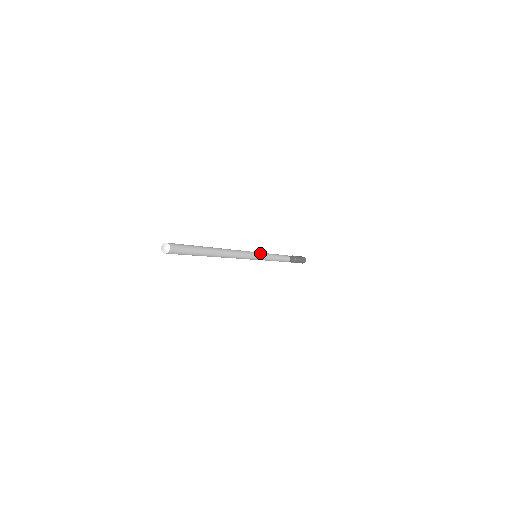
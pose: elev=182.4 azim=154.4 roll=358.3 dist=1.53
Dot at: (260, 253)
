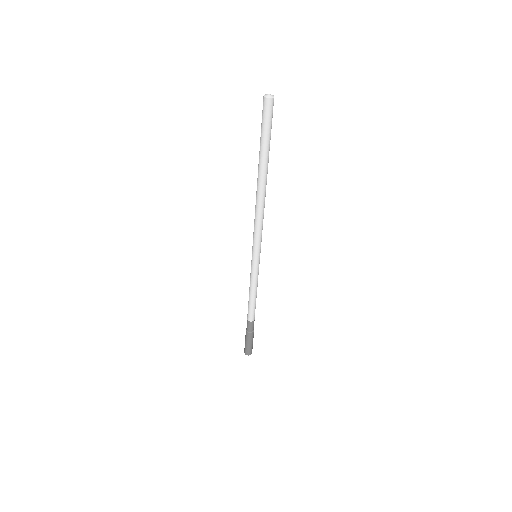
Dot at: (259, 258)
